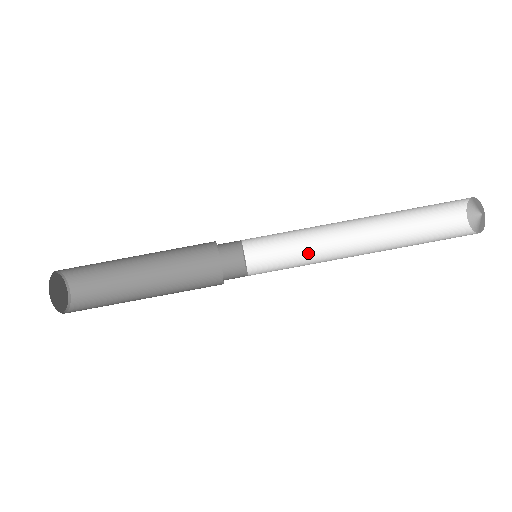
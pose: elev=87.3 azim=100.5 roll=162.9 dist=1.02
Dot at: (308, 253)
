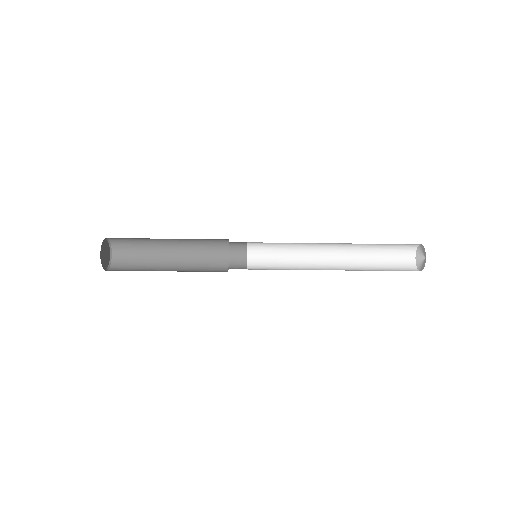
Dot at: (296, 243)
